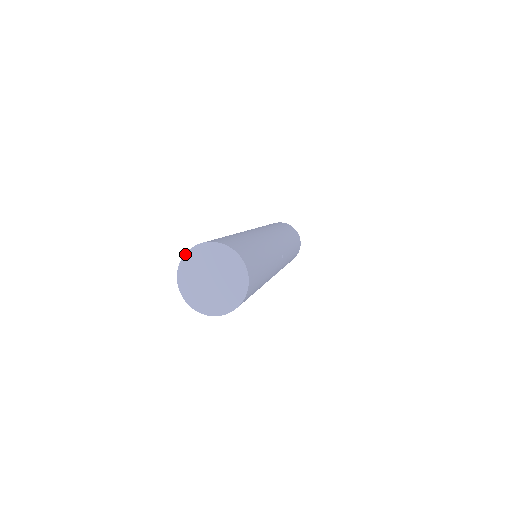
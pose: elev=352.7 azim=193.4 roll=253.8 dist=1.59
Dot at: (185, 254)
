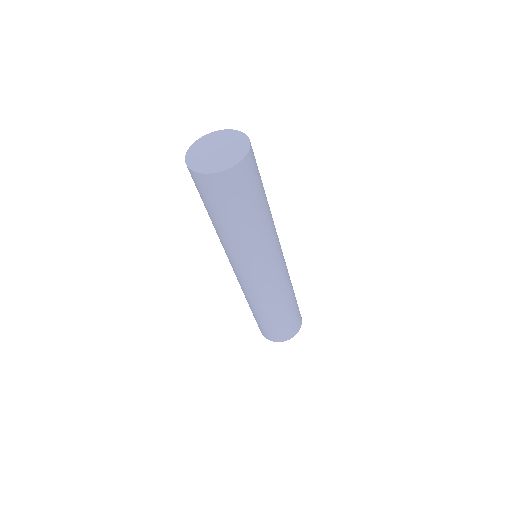
Dot at: (224, 130)
